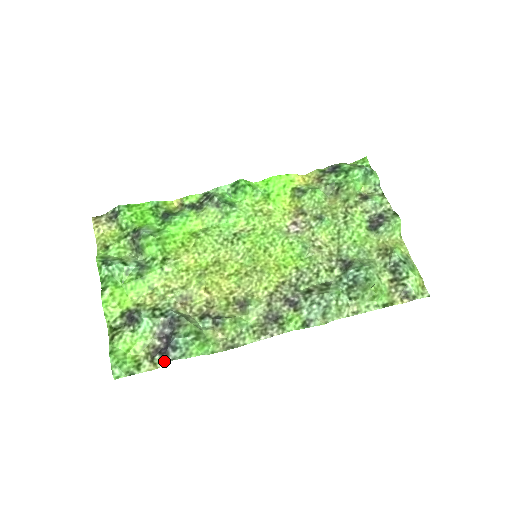
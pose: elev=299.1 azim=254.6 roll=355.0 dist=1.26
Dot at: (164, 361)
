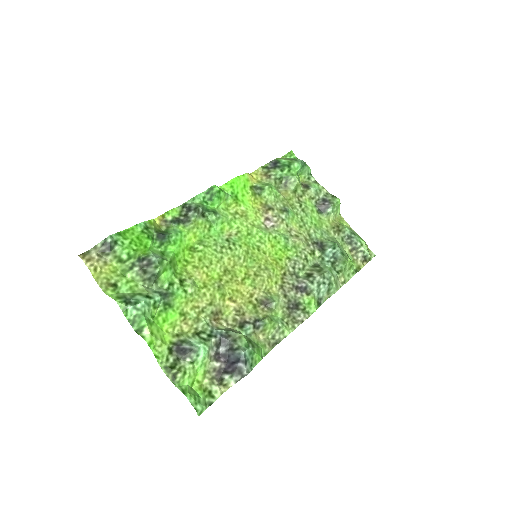
Dot at: (237, 378)
